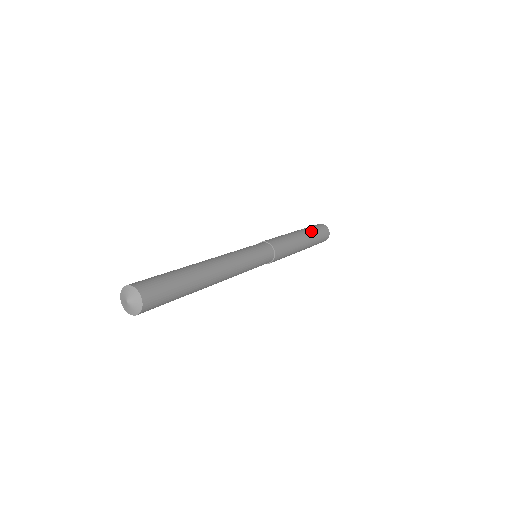
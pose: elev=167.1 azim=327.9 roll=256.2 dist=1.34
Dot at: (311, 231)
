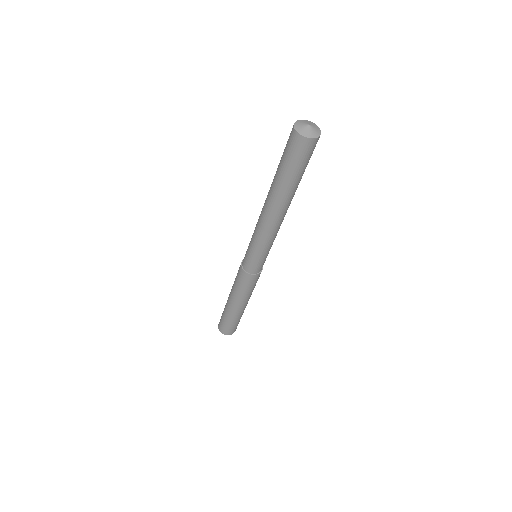
Dot at: occluded
